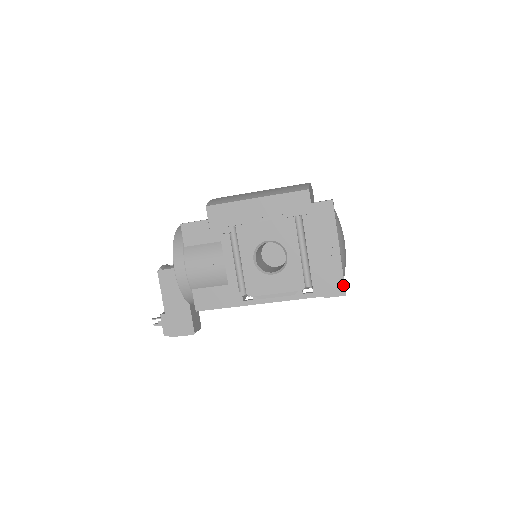
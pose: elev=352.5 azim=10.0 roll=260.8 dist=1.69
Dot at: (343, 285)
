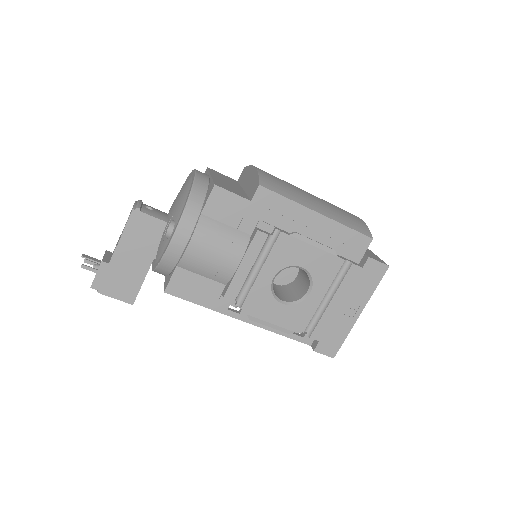
Dot at: (338, 348)
